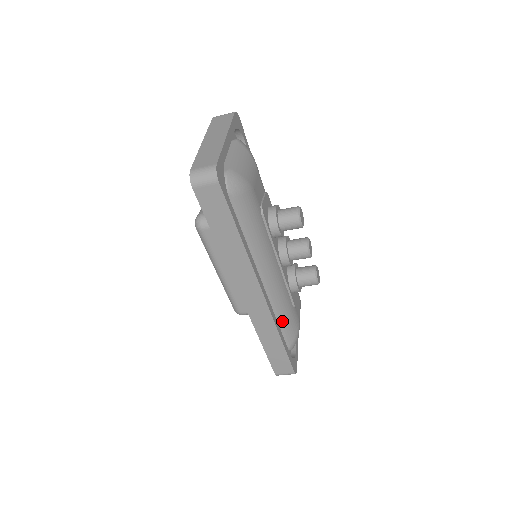
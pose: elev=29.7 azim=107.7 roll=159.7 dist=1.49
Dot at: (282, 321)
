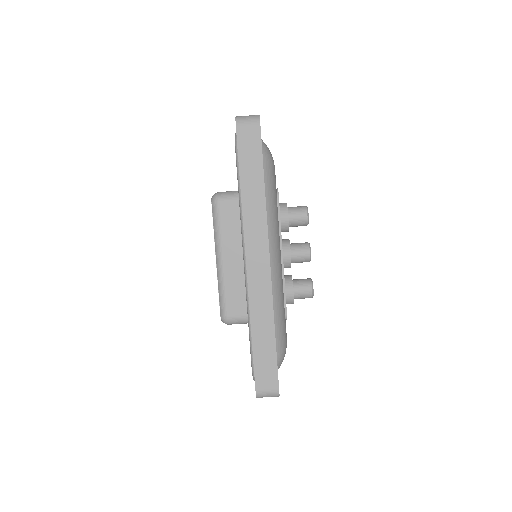
Dot at: (275, 318)
